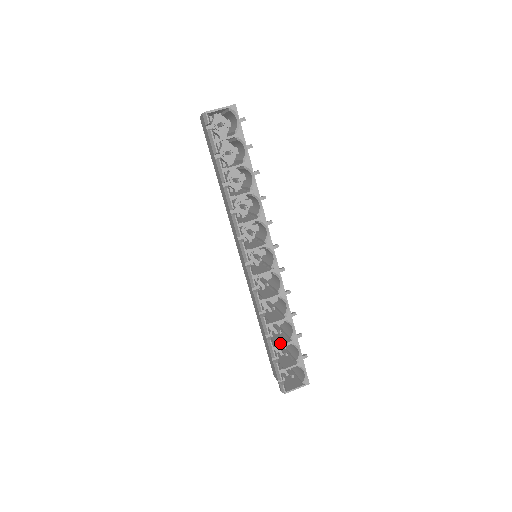
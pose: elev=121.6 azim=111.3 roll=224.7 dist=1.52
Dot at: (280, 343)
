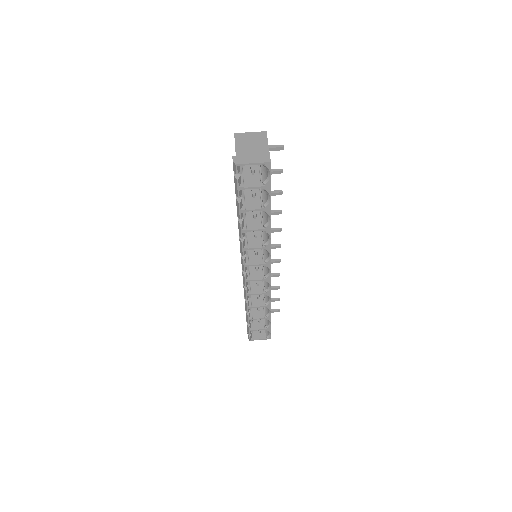
Dot at: (256, 315)
